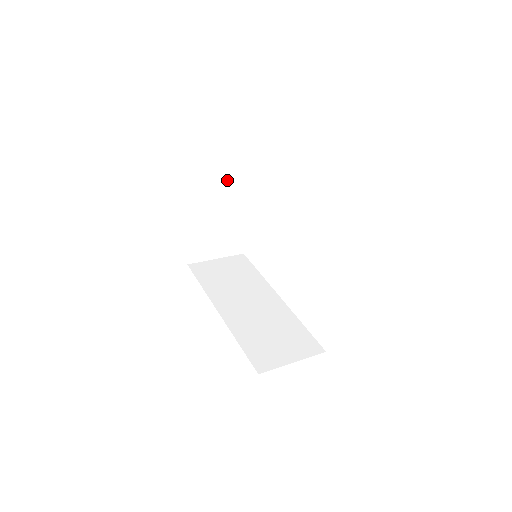
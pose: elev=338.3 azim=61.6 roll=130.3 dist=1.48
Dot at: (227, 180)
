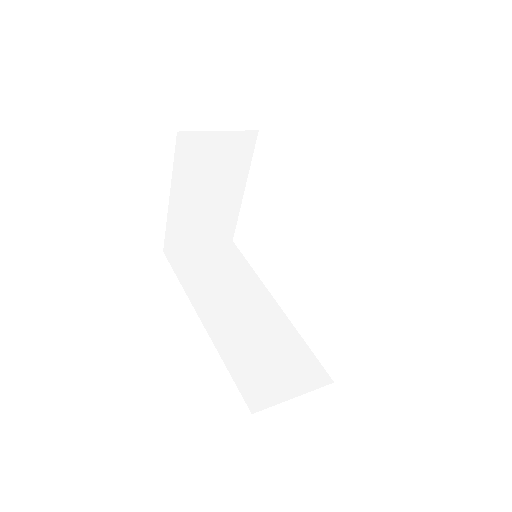
Dot at: (223, 151)
